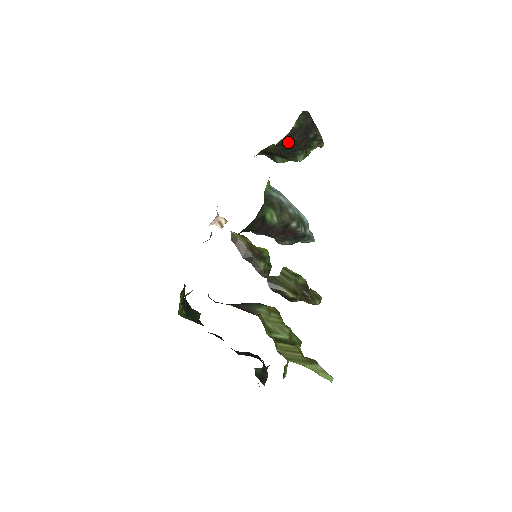
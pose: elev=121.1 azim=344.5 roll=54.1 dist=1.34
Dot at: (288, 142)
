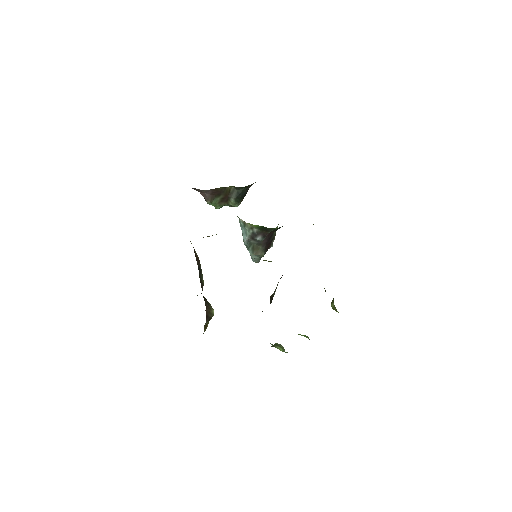
Dot at: (246, 189)
